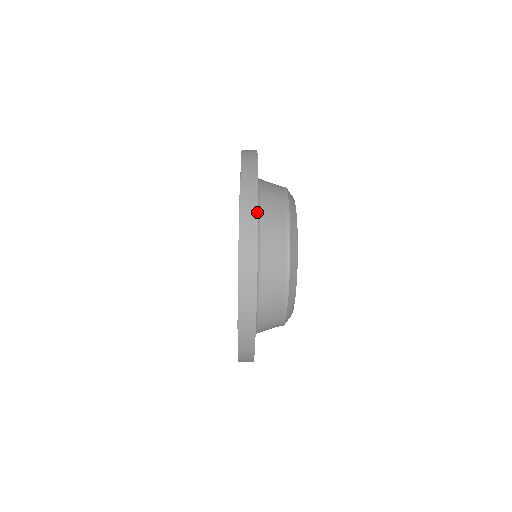
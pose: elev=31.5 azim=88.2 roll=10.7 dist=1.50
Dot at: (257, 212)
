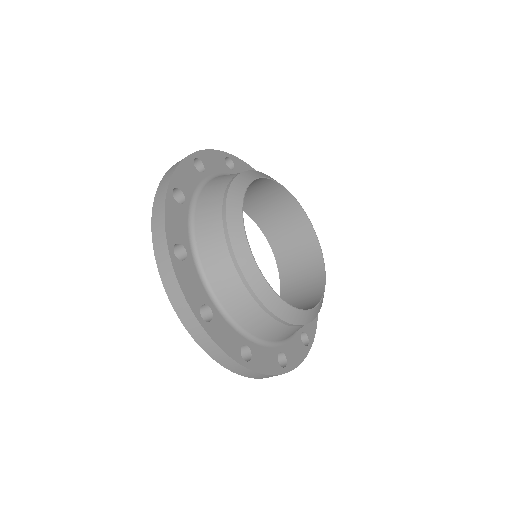
Dot at: (200, 325)
